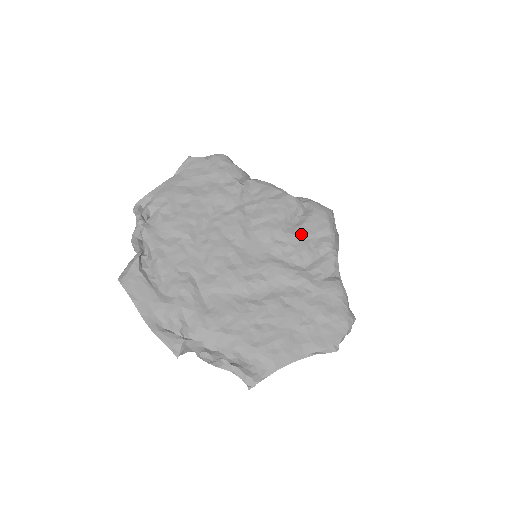
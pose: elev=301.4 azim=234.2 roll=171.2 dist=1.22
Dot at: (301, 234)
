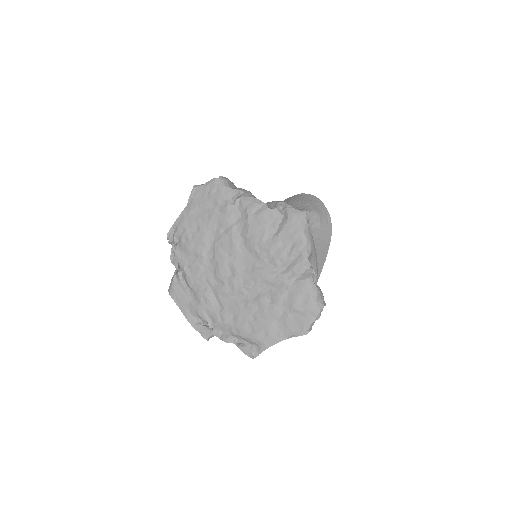
Dot at: (278, 243)
